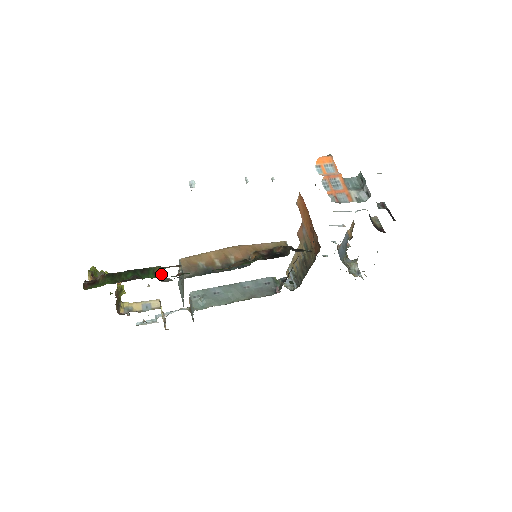
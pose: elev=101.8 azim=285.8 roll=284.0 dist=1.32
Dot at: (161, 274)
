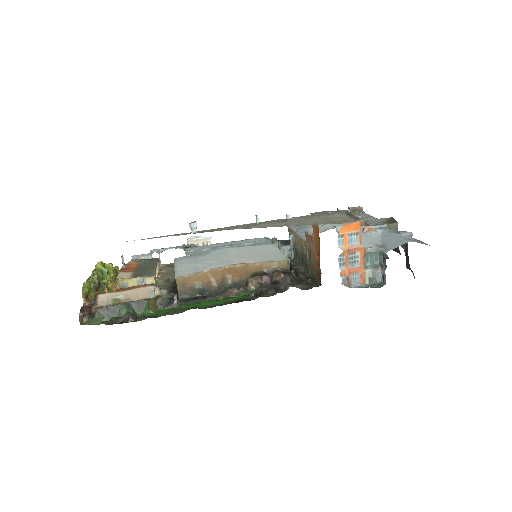
Dot at: (156, 305)
